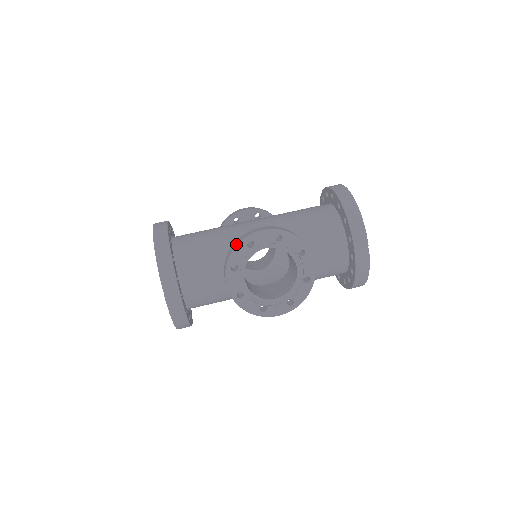
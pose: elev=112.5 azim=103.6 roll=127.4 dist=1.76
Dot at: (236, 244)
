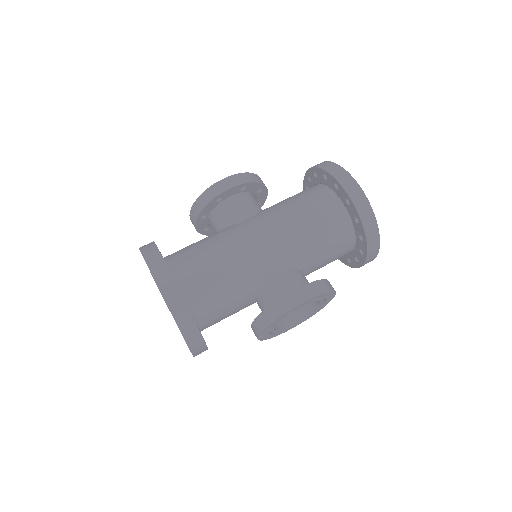
Dot at: (274, 317)
